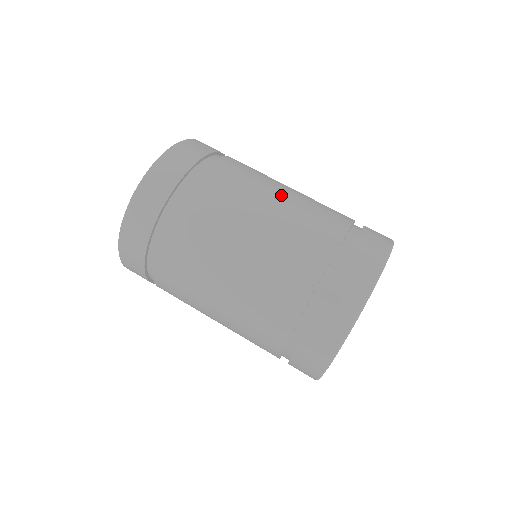
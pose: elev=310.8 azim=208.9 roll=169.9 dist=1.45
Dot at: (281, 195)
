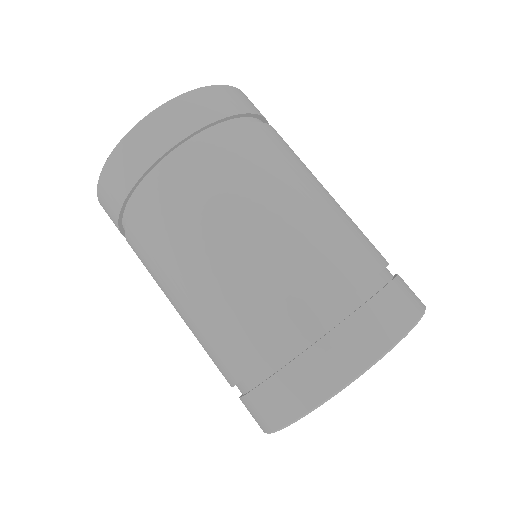
Dot at: (262, 227)
